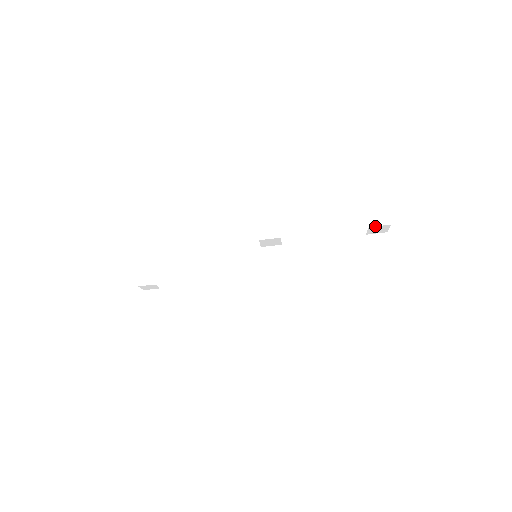
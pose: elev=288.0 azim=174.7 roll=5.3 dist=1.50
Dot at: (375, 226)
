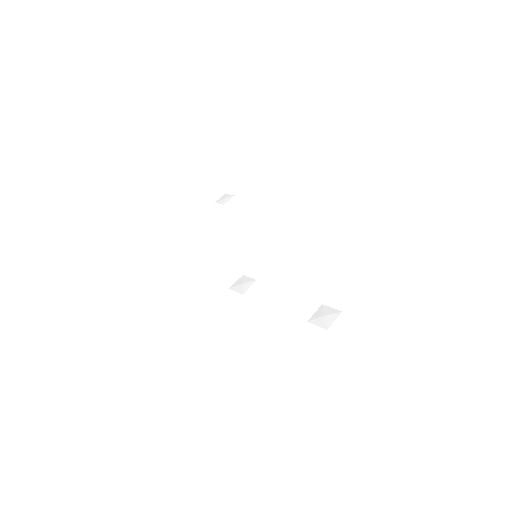
Dot at: (312, 323)
